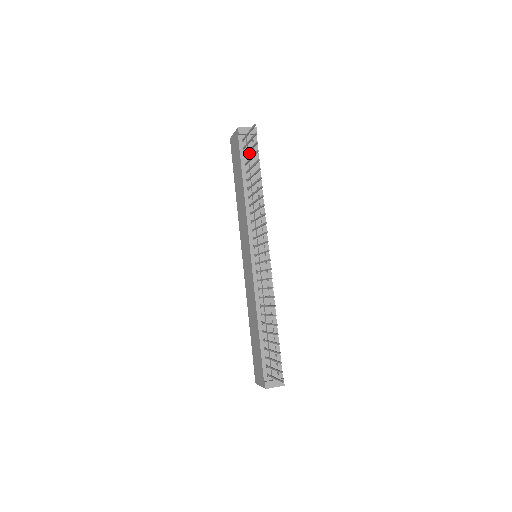
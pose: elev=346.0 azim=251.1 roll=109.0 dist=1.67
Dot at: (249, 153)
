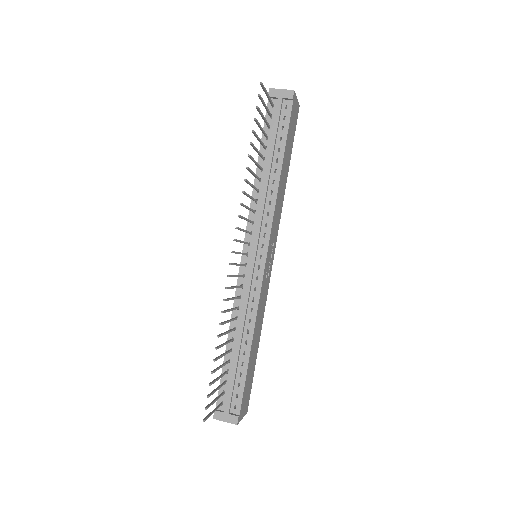
Dot at: (274, 123)
